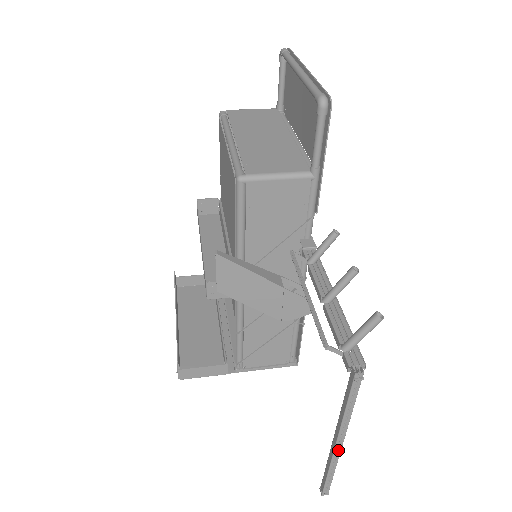
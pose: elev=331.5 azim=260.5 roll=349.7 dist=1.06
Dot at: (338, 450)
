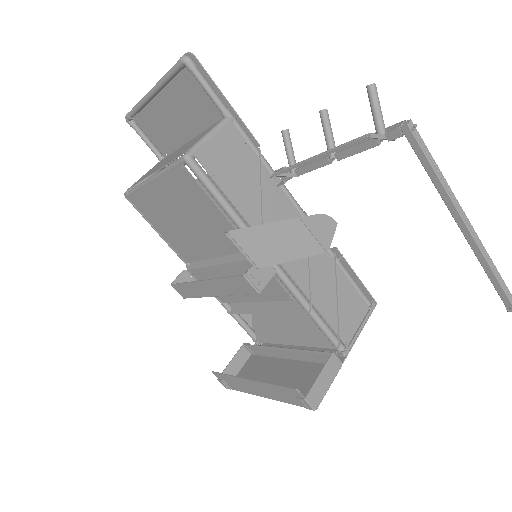
Dot at: (474, 234)
